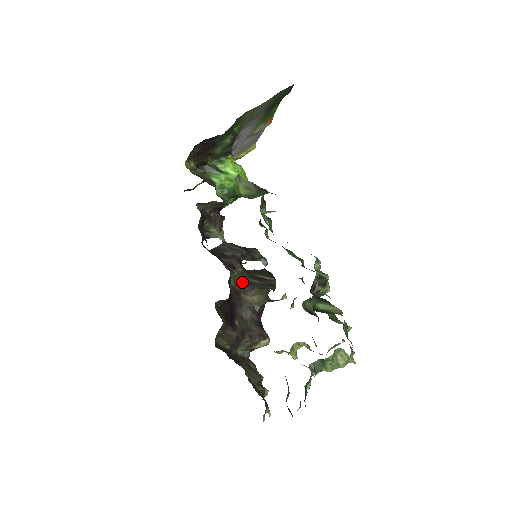
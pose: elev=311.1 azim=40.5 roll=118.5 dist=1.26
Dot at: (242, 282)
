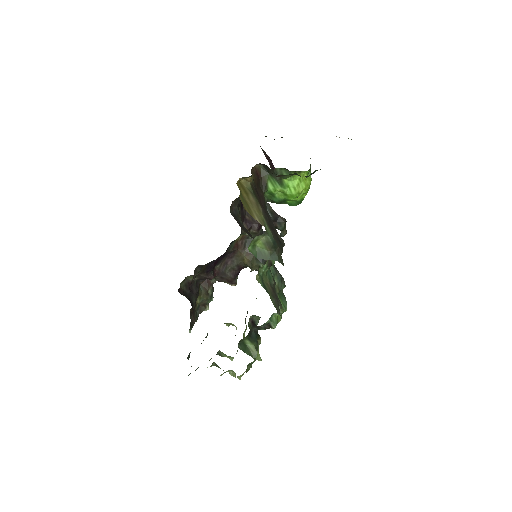
Dot at: (249, 240)
